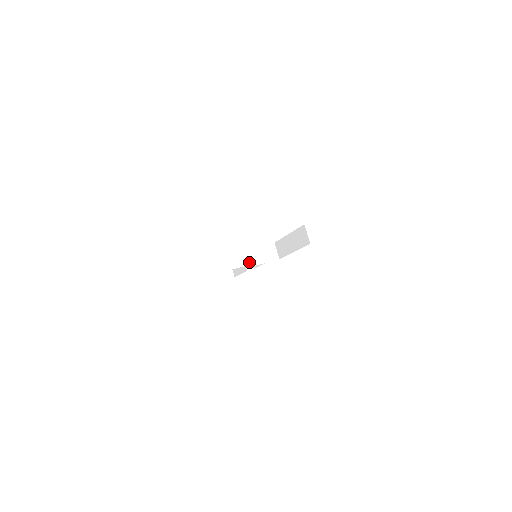
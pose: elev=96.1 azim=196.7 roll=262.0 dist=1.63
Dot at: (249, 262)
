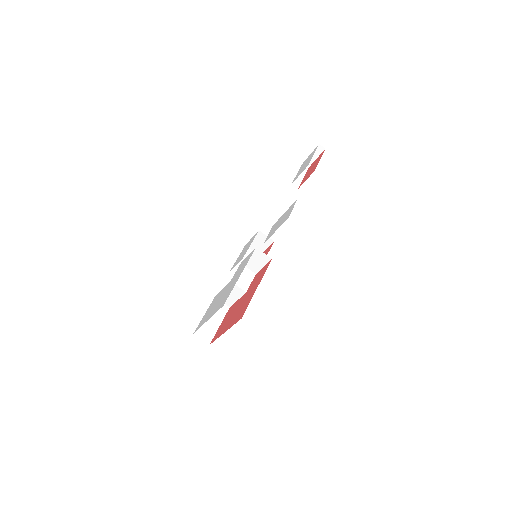
Dot at: (238, 296)
